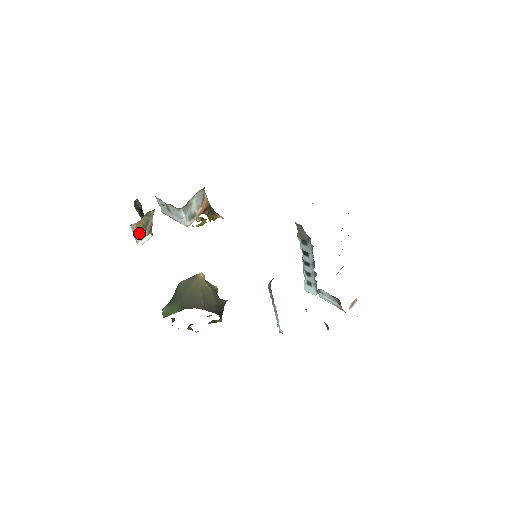
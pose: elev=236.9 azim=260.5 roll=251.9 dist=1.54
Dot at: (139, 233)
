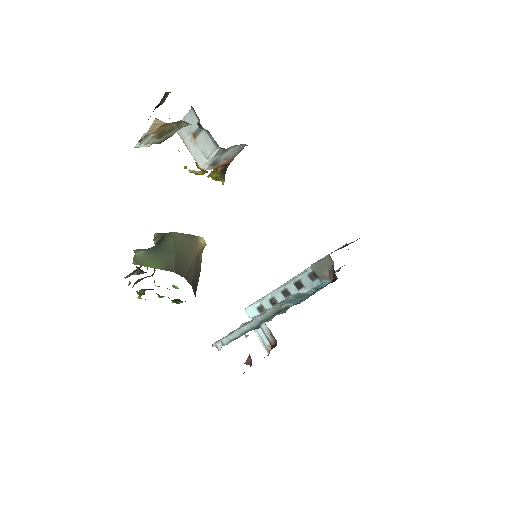
Dot at: (152, 135)
